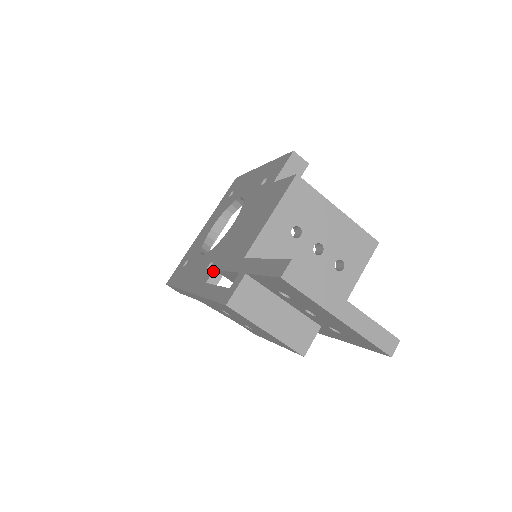
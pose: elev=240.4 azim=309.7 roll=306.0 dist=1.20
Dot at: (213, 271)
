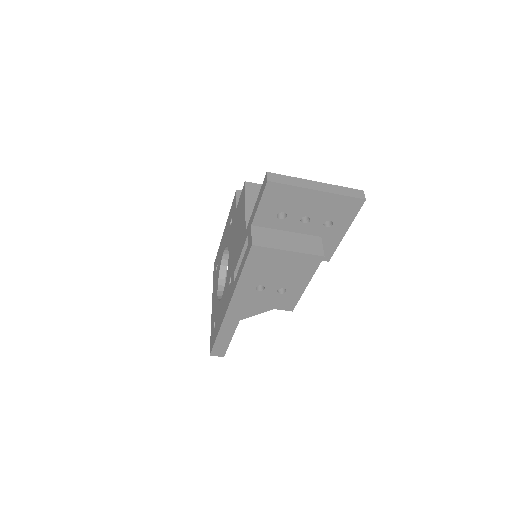
Dot at: (234, 274)
